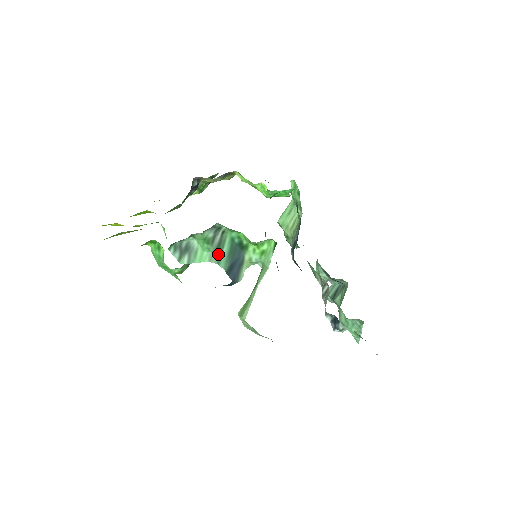
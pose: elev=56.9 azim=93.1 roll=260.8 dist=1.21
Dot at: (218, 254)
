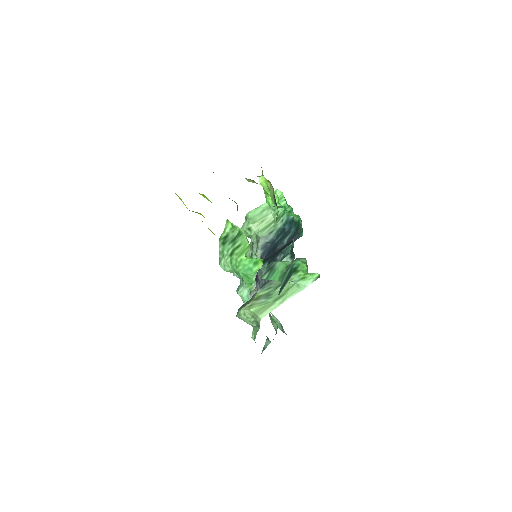
Dot at: (284, 275)
